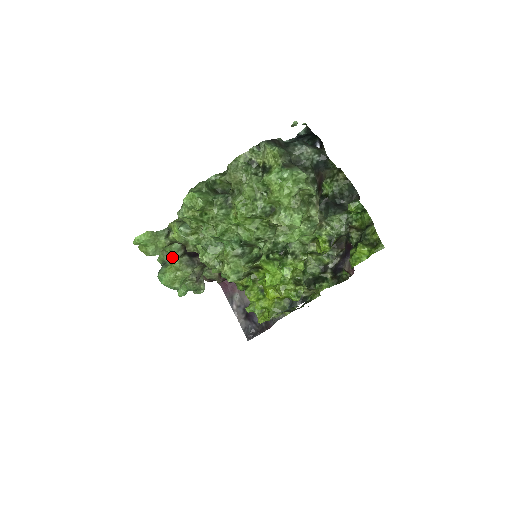
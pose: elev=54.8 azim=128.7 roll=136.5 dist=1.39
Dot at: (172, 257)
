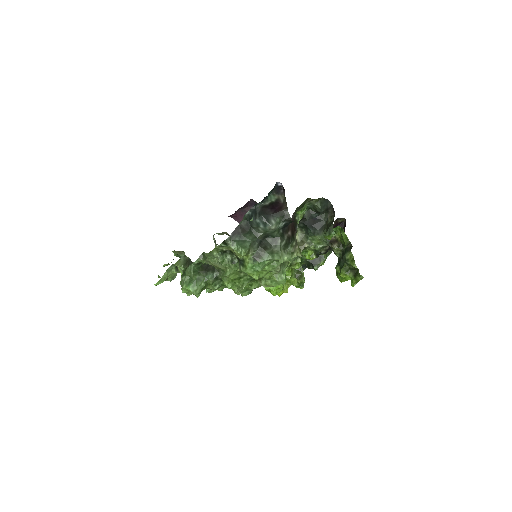
Dot at: occluded
